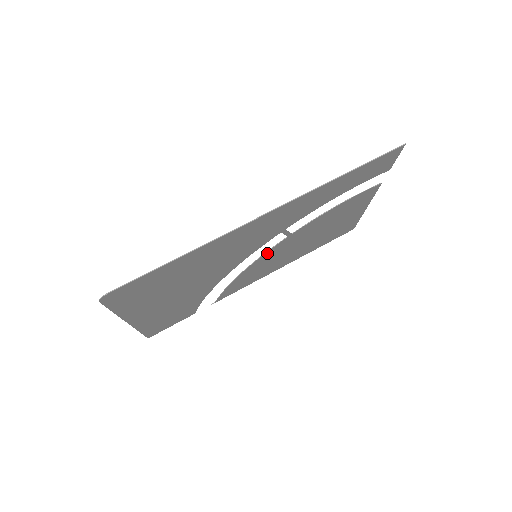
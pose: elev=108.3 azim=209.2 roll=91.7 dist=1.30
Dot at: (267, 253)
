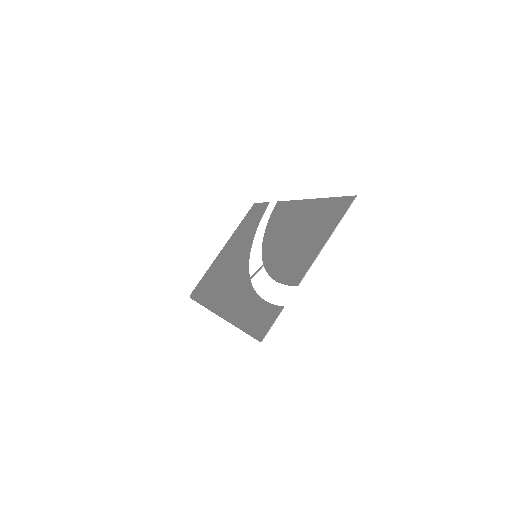
Dot at: (264, 251)
